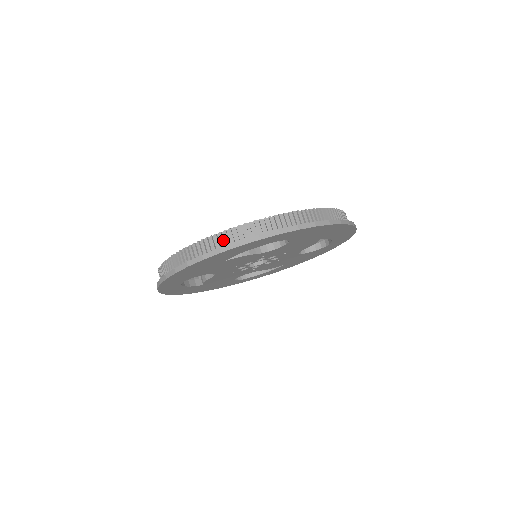
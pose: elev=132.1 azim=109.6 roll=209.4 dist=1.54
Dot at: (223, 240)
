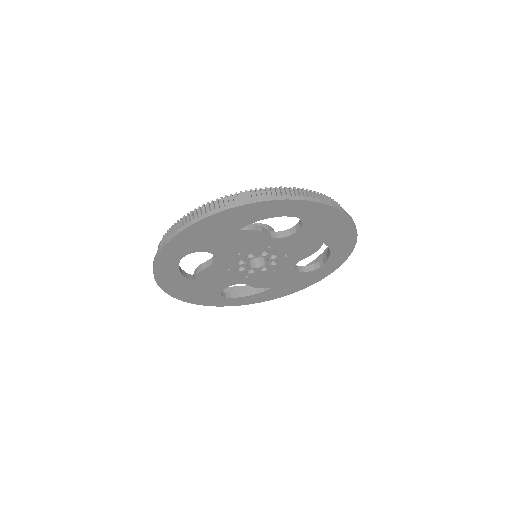
Dot at: (248, 197)
